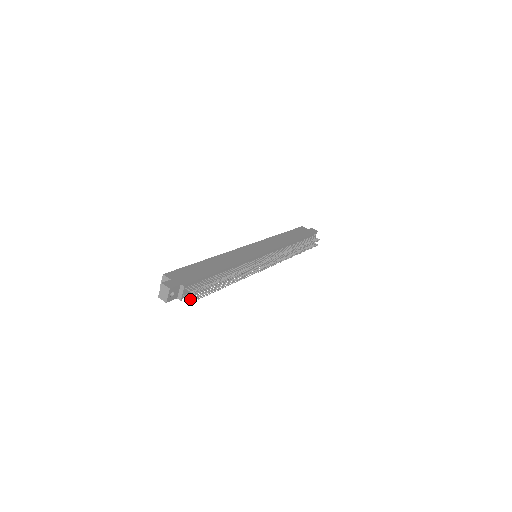
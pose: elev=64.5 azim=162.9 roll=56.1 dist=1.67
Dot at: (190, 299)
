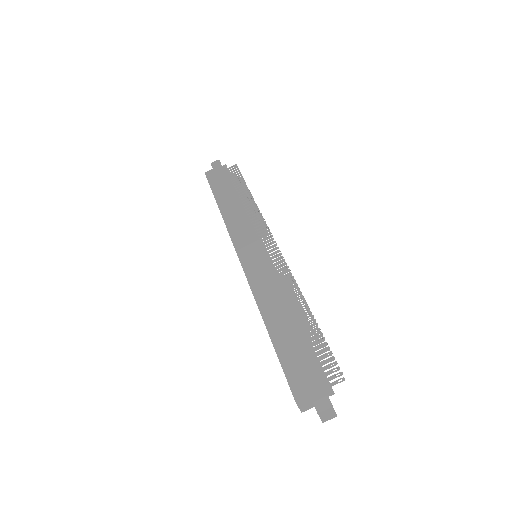
Dot at: occluded
